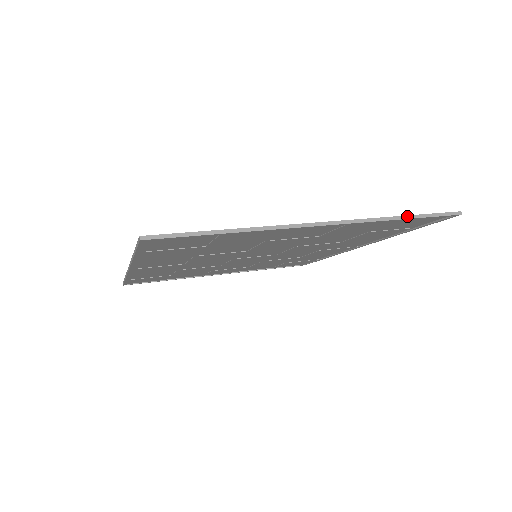
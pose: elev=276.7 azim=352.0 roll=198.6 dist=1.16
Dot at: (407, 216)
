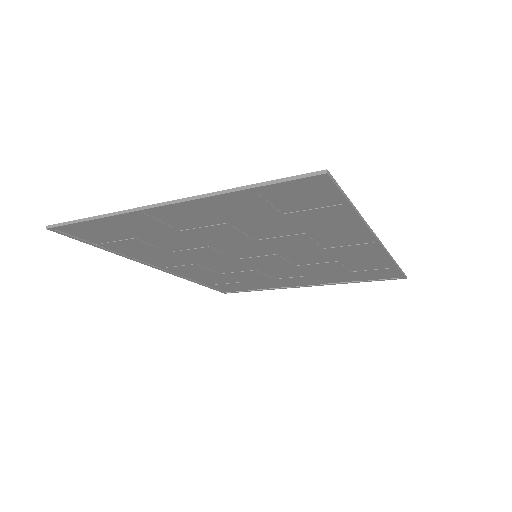
Dot at: (251, 185)
